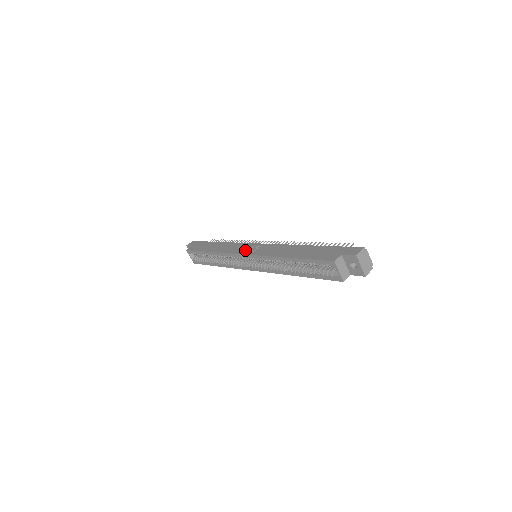
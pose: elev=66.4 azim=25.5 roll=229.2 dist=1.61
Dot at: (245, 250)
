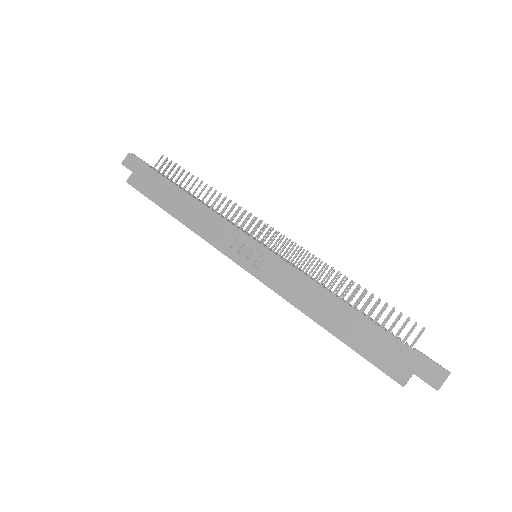
Dot at: (240, 253)
